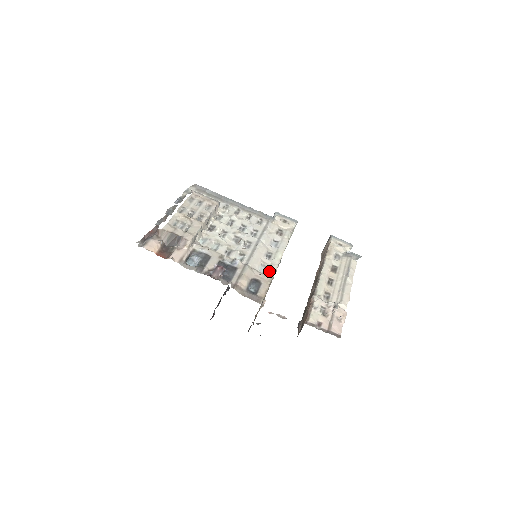
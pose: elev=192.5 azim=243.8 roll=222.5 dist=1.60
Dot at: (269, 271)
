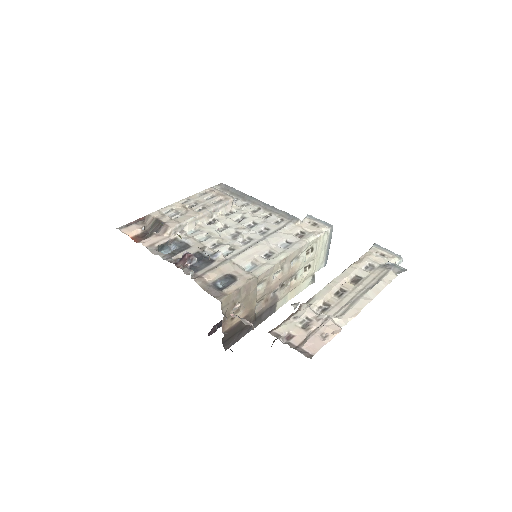
Dot at: (257, 270)
